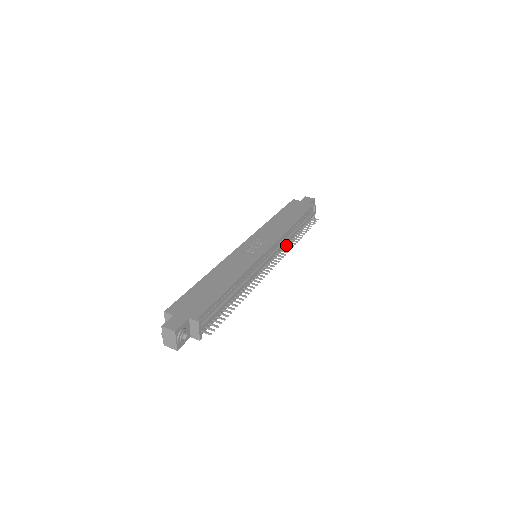
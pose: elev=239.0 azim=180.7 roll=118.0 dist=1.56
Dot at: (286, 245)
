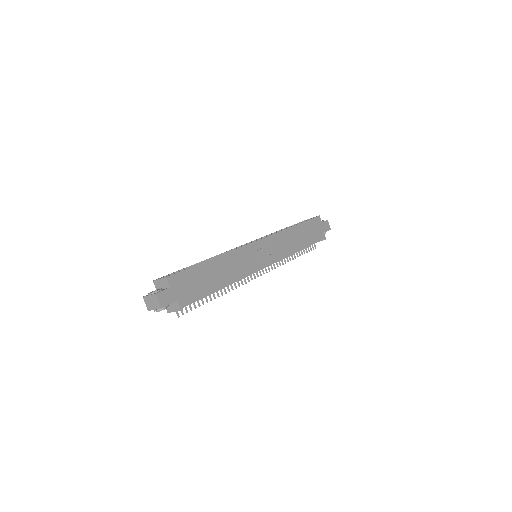
Dot at: occluded
